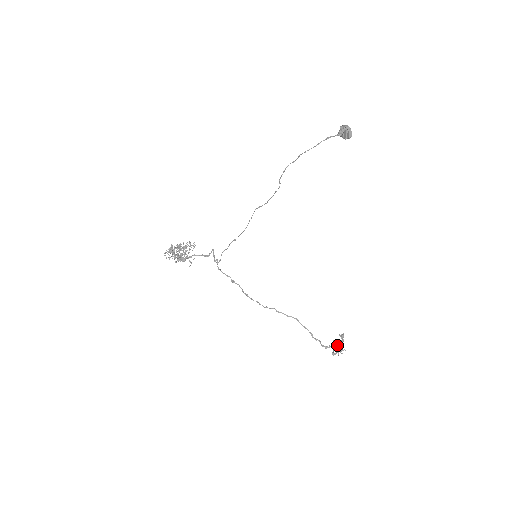
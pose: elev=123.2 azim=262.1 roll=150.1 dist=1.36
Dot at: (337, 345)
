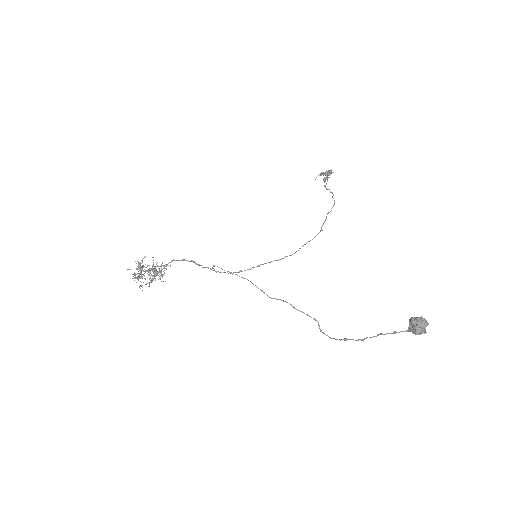
Dot at: (327, 179)
